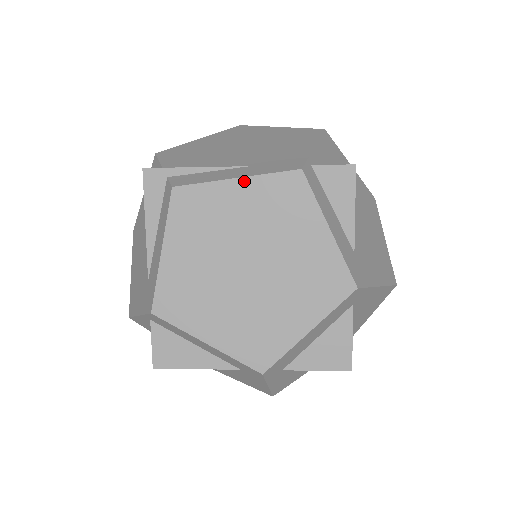
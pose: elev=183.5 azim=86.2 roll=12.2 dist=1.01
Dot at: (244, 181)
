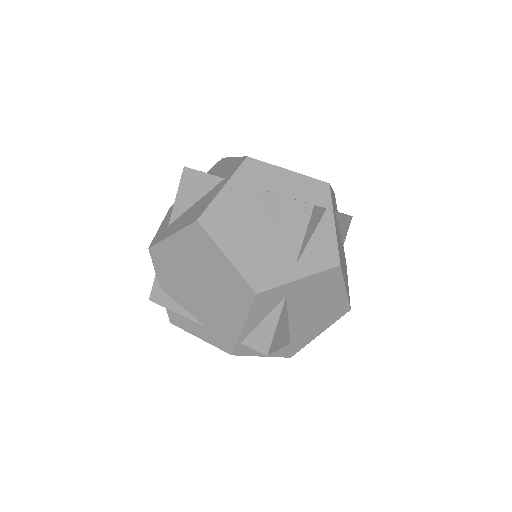
Dot at: (204, 340)
